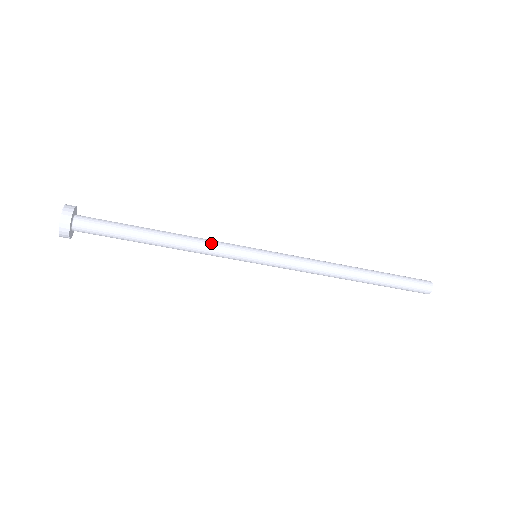
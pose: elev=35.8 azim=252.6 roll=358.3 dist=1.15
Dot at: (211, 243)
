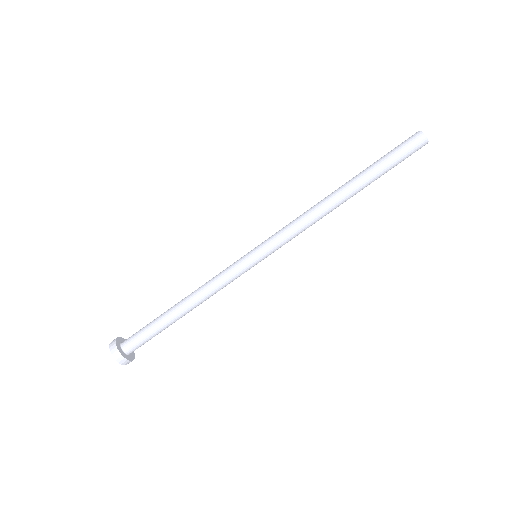
Dot at: (214, 277)
